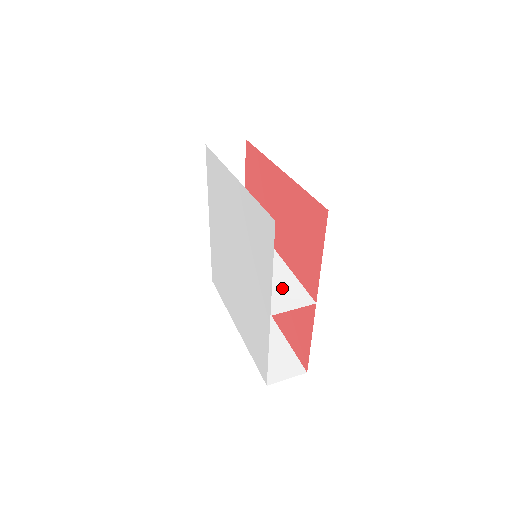
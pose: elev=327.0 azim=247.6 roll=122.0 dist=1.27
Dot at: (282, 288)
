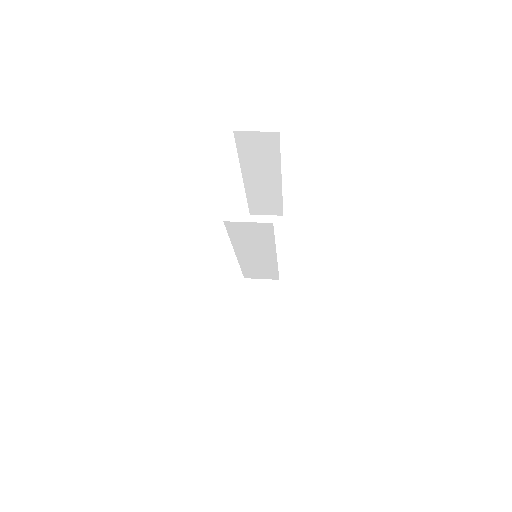
Dot at: (254, 235)
